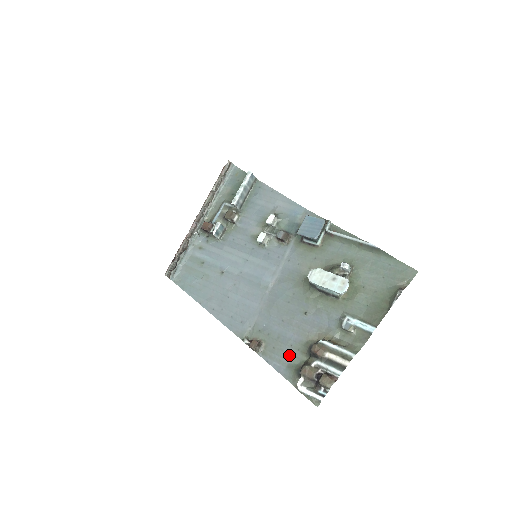
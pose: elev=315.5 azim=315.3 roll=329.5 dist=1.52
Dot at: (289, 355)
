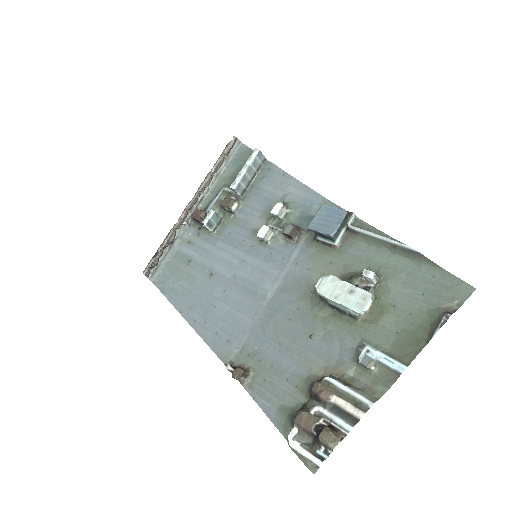
Dot at: (283, 393)
